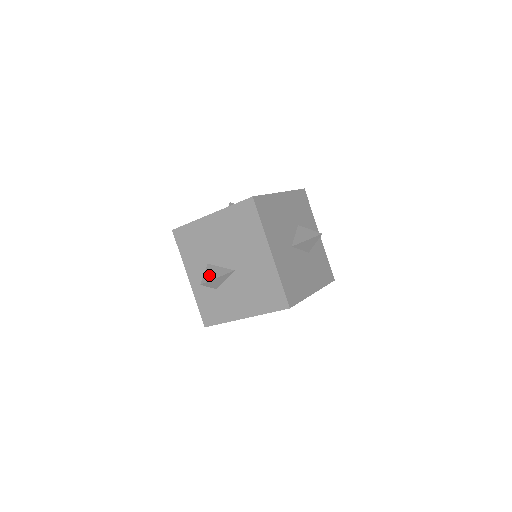
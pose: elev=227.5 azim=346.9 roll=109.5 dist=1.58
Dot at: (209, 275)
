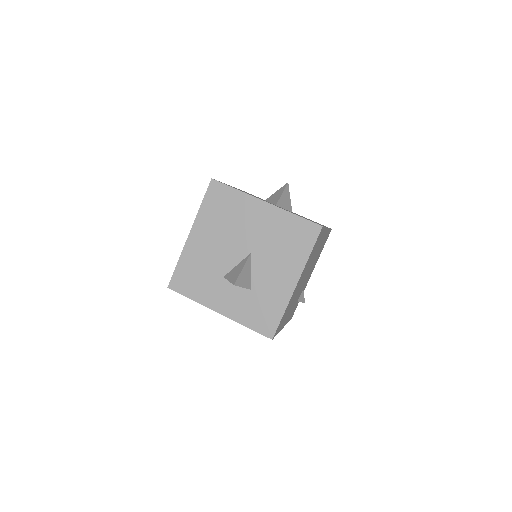
Dot at: (233, 276)
